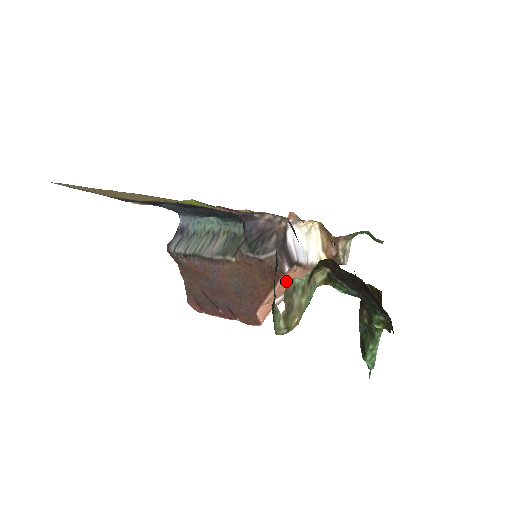
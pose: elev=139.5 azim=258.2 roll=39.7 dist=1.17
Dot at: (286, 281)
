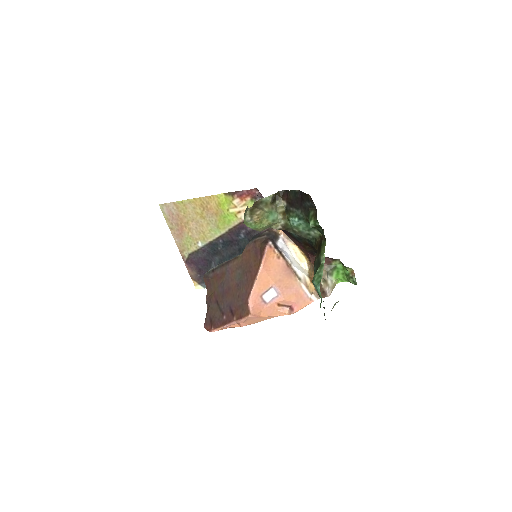
Dot at: (271, 265)
